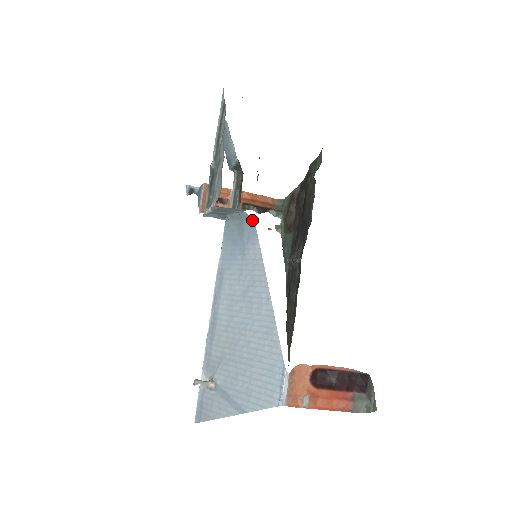
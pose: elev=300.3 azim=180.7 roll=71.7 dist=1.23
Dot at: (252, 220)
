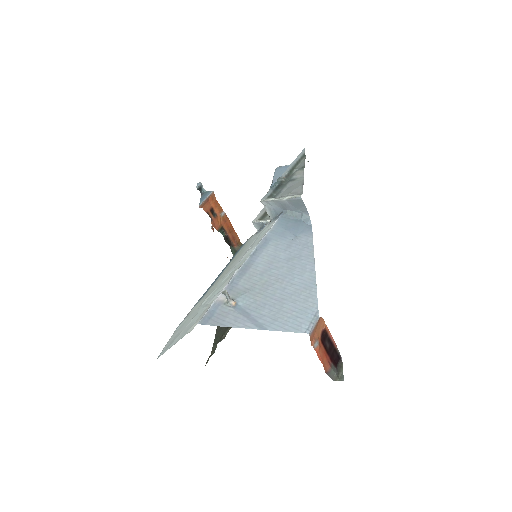
Dot at: occluded
